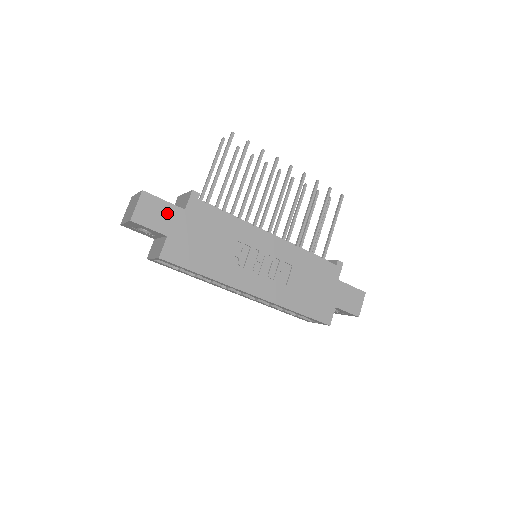
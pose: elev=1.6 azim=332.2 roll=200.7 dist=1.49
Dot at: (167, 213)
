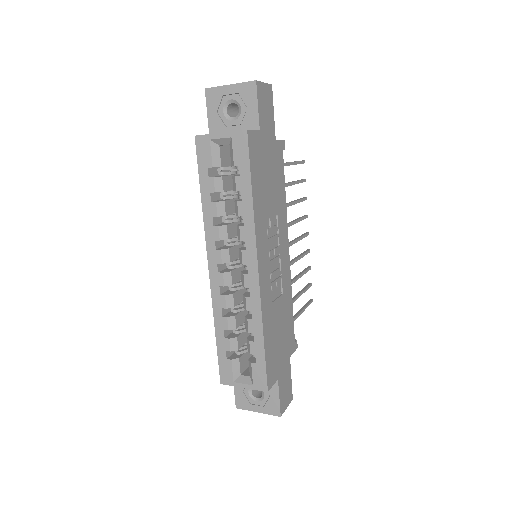
Dot at: (269, 121)
